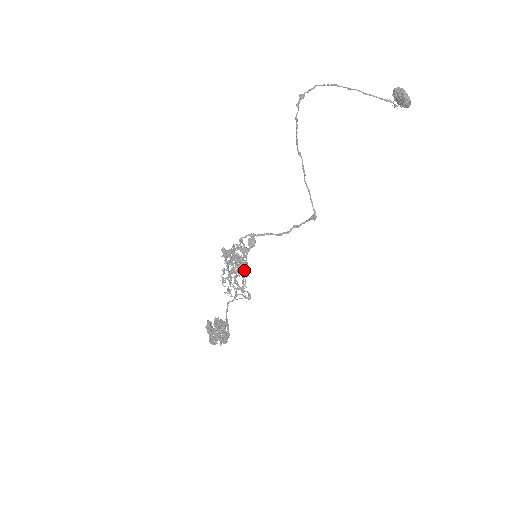
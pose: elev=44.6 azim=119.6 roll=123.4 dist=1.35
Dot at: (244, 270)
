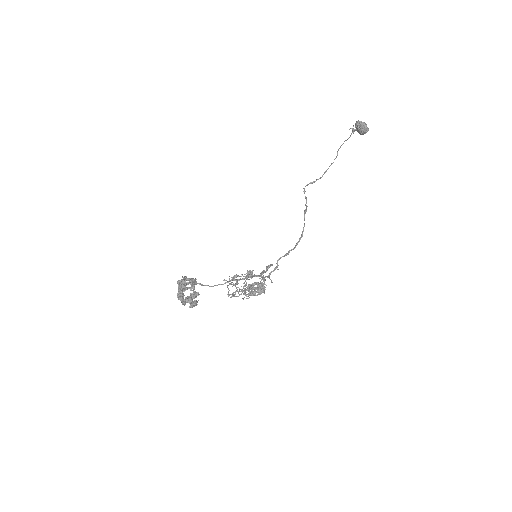
Dot at: (250, 277)
